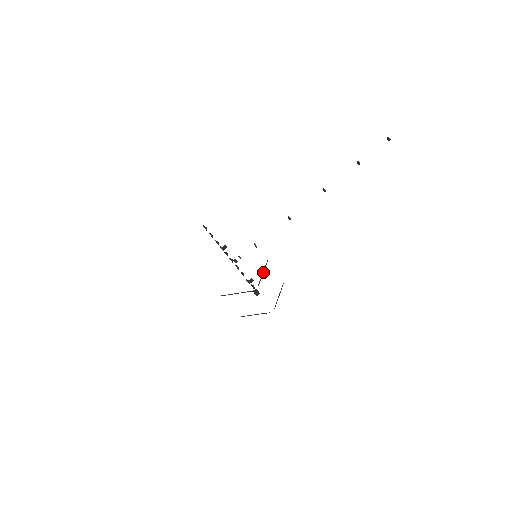
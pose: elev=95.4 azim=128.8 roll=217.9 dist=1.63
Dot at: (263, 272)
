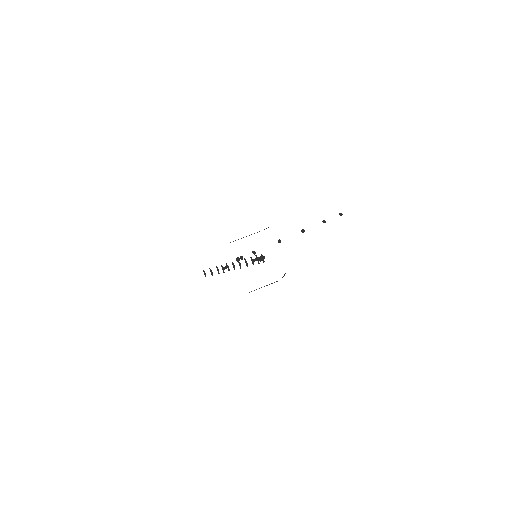
Dot at: (266, 228)
